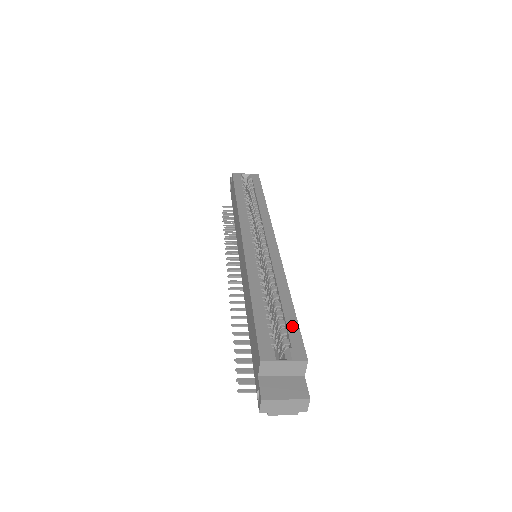
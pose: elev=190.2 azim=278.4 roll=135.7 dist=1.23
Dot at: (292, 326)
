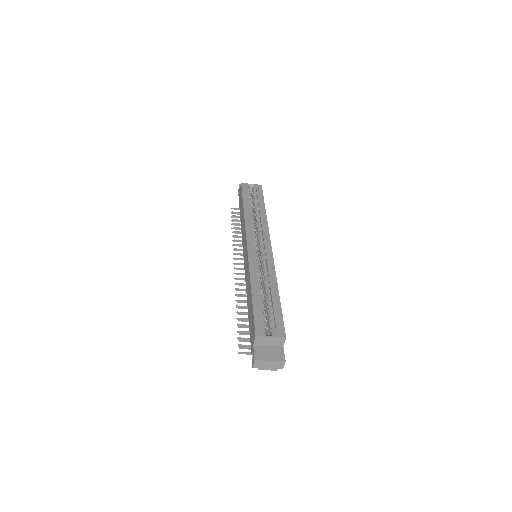
Dot at: (278, 313)
